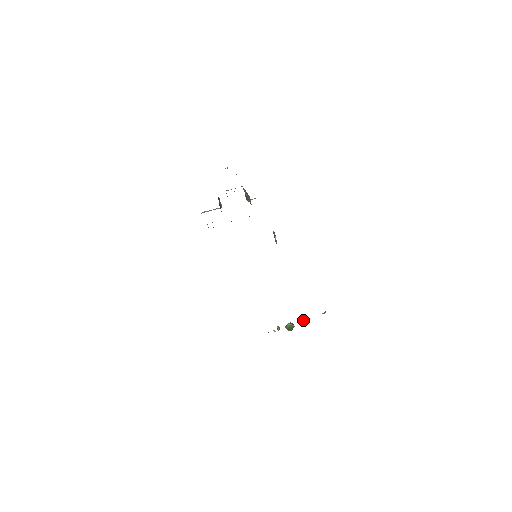
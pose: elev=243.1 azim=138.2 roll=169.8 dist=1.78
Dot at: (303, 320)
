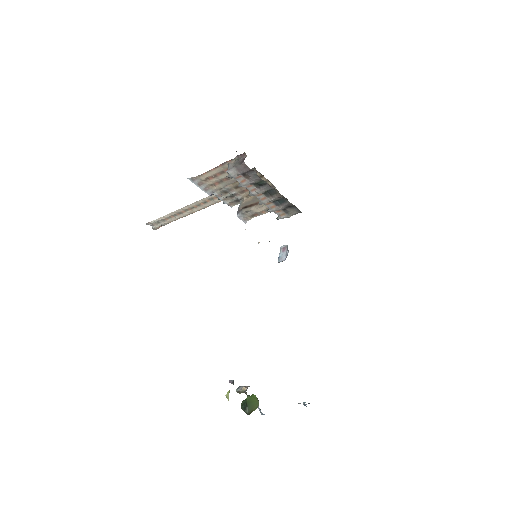
Dot at: occluded
